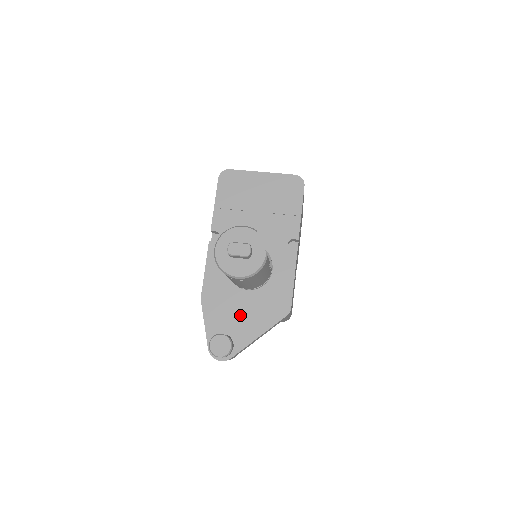
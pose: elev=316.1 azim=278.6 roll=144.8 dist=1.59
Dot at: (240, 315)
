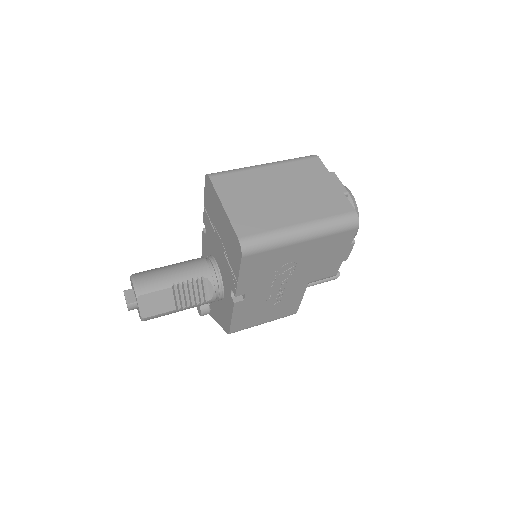
Dot at: occluded
